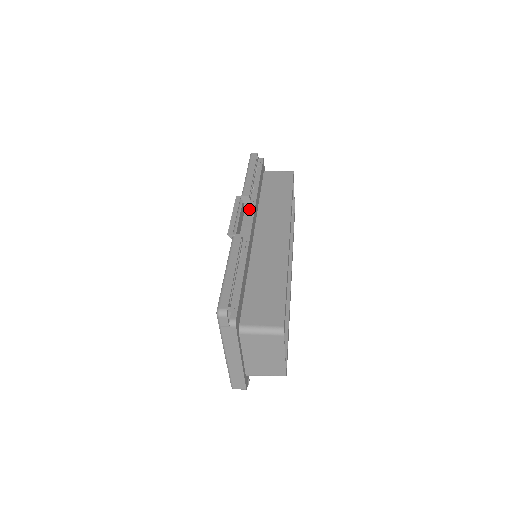
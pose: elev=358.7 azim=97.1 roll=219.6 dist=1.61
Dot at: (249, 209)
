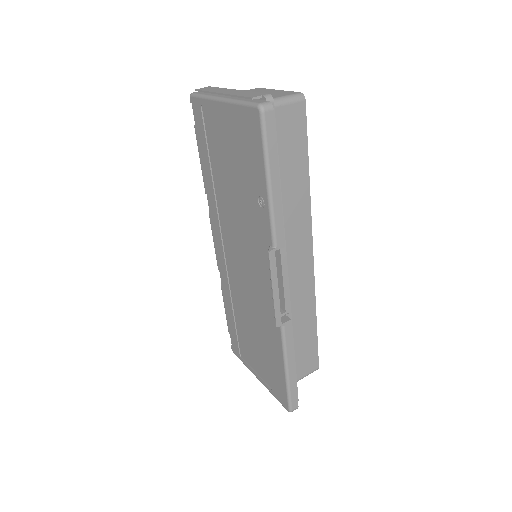
Dot at: occluded
